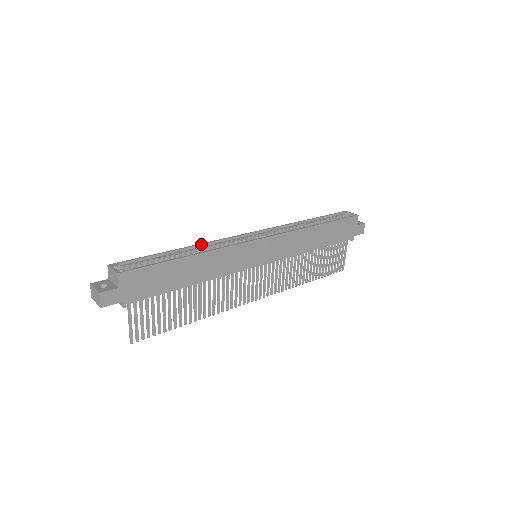
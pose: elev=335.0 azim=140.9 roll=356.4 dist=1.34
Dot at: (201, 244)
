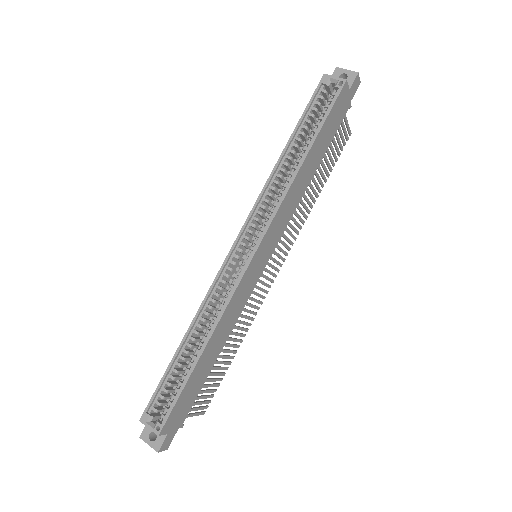
Dot at: (198, 314)
